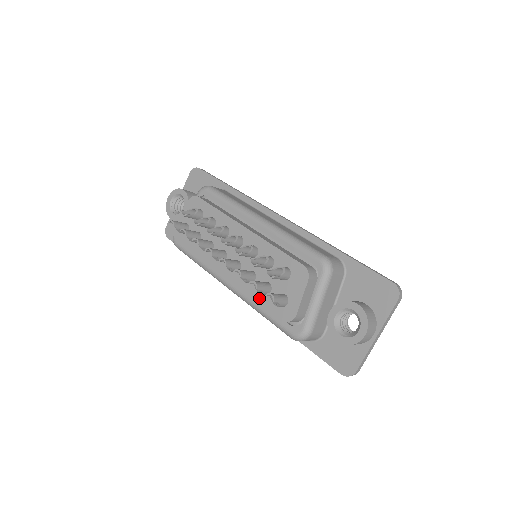
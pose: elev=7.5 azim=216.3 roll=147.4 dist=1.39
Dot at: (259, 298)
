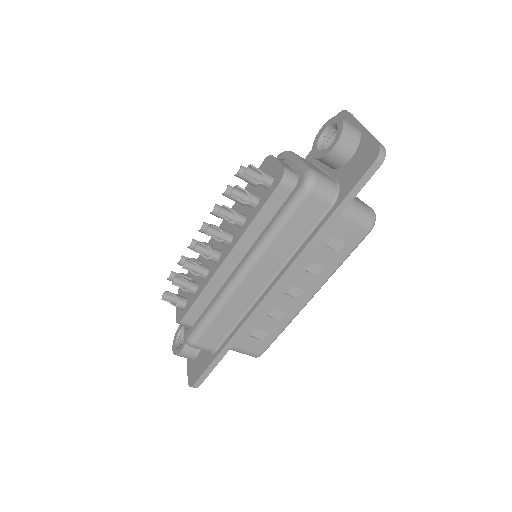
Dot at: (256, 211)
